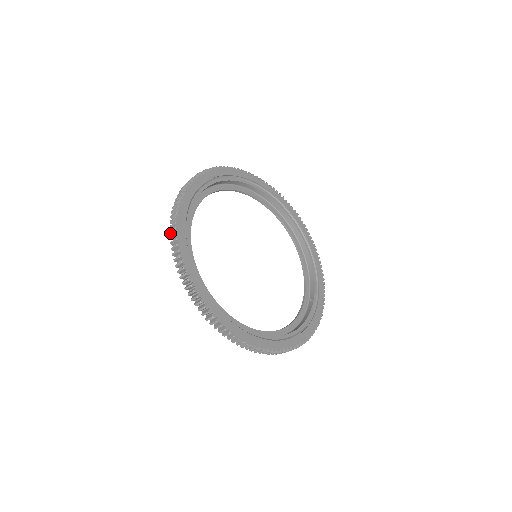
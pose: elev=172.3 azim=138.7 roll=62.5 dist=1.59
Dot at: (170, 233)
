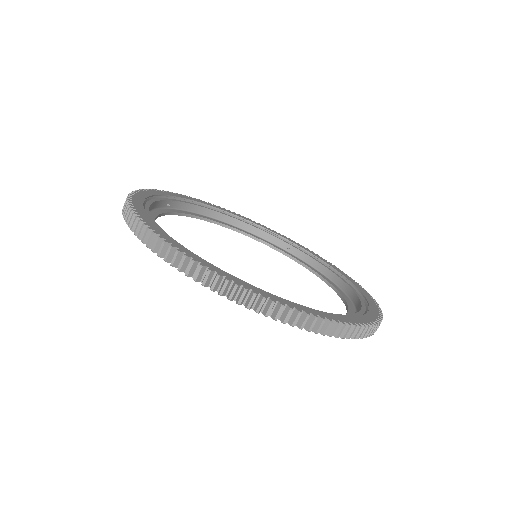
Dot at: occluded
